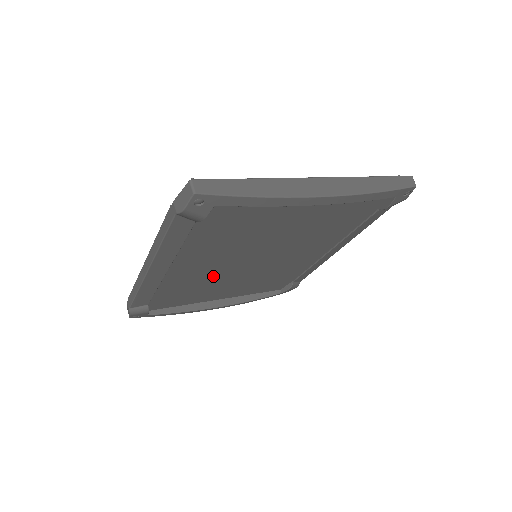
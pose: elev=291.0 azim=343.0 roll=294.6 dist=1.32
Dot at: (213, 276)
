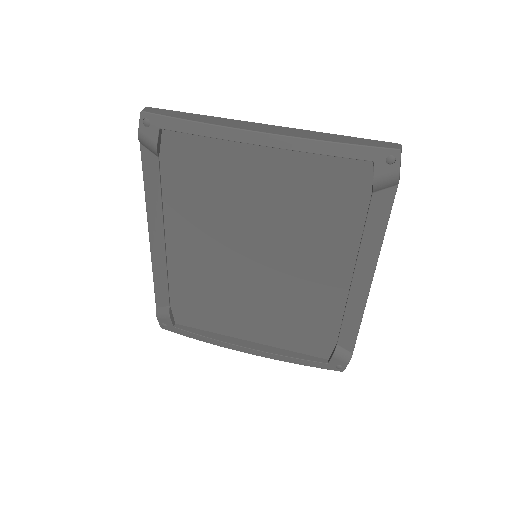
Dot at: (219, 278)
